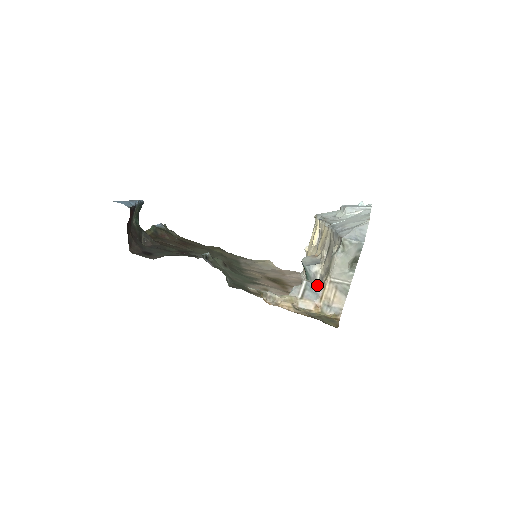
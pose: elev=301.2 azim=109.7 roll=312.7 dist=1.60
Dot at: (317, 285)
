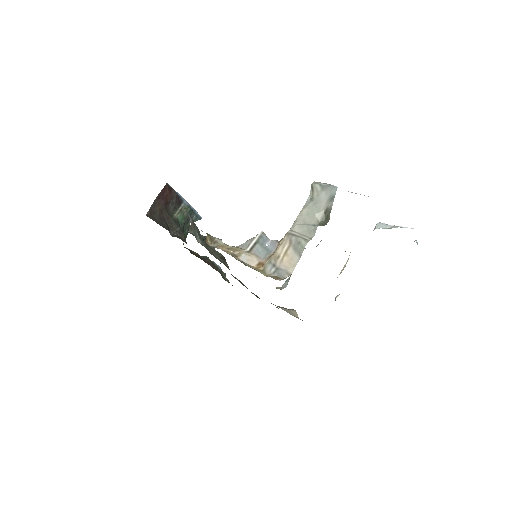
Dot at: (272, 240)
